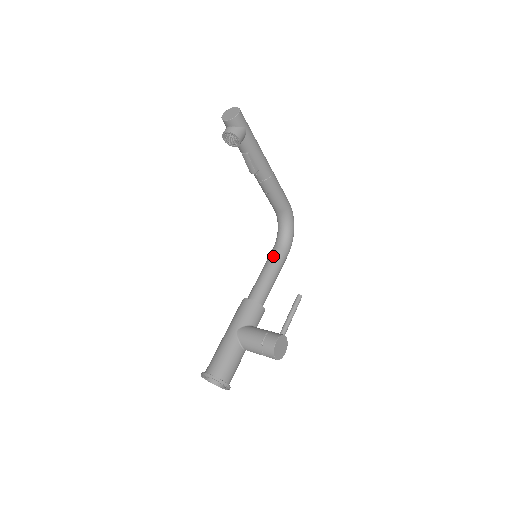
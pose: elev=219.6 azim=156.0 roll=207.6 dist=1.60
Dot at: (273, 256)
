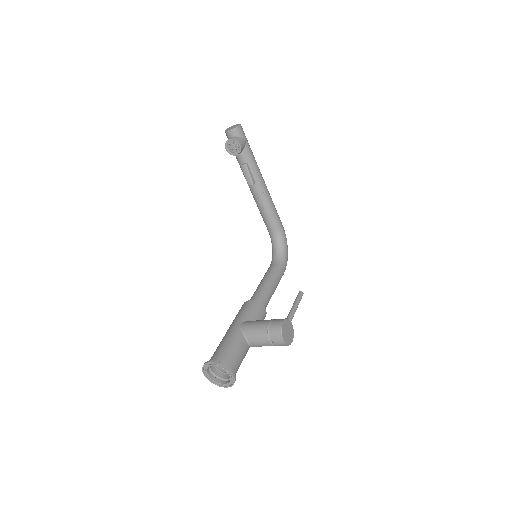
Dot at: (270, 270)
